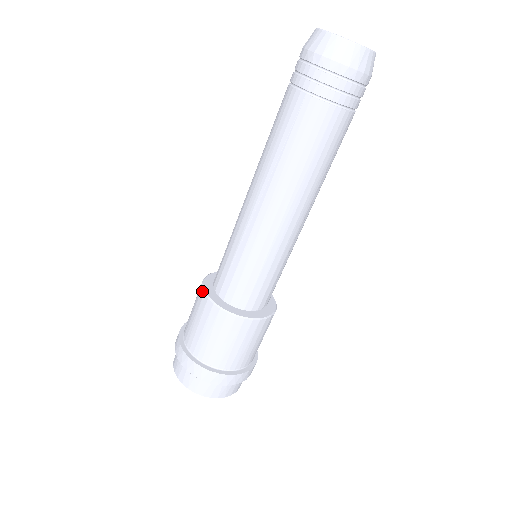
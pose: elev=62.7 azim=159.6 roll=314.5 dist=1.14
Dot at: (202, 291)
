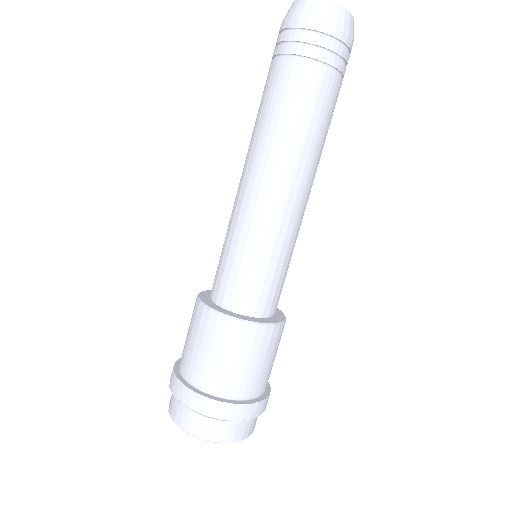
Dot at: occluded
